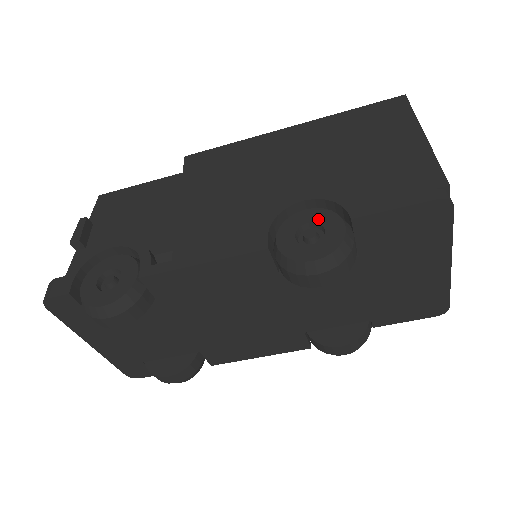
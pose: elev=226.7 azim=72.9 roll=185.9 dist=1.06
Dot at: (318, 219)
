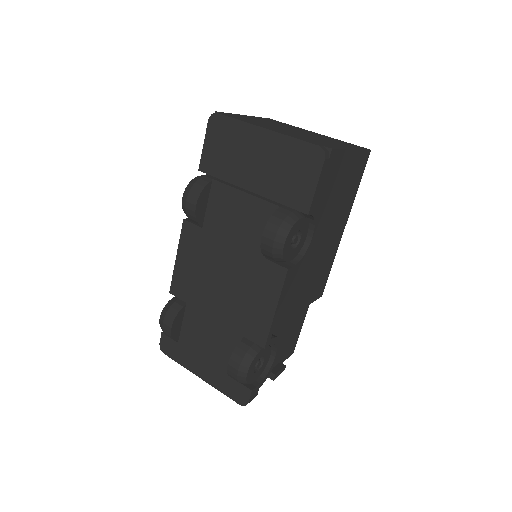
Dot at: occluded
